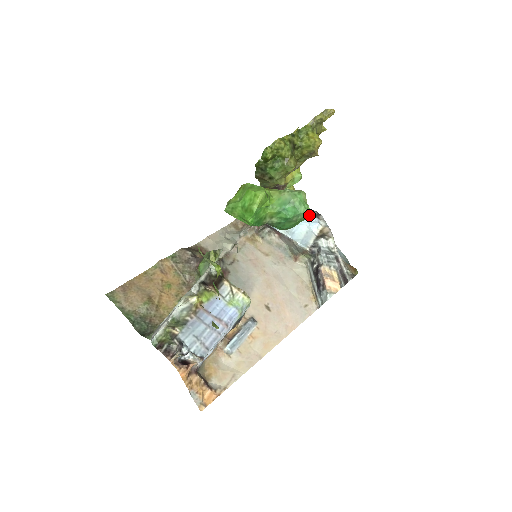
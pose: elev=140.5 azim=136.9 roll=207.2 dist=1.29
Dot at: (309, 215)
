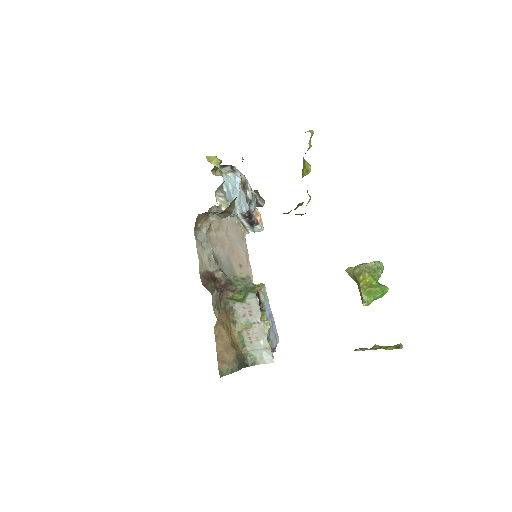
Dot at: occluded
